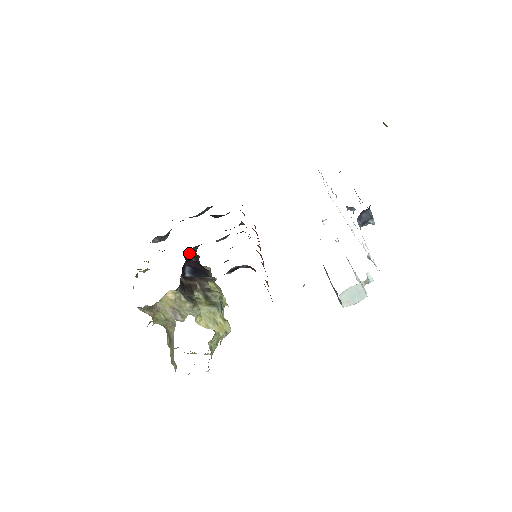
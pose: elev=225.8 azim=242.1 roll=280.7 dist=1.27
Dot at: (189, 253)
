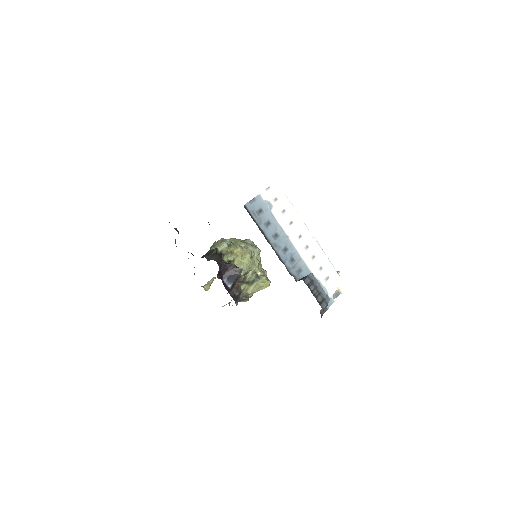
Dot at: (218, 273)
